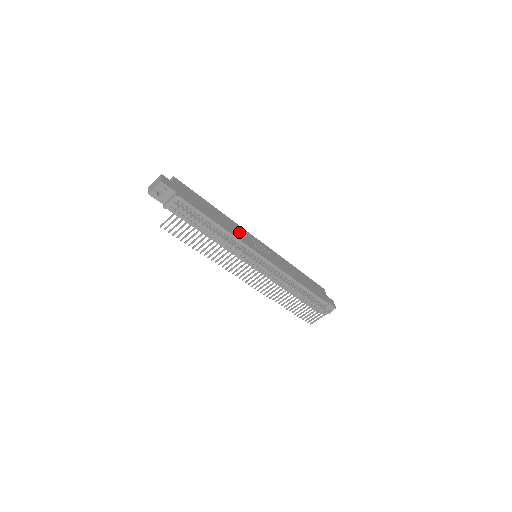
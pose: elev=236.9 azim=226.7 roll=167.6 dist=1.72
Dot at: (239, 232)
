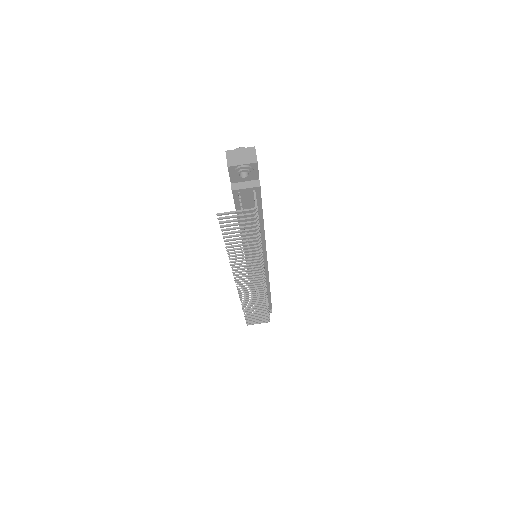
Dot at: occluded
